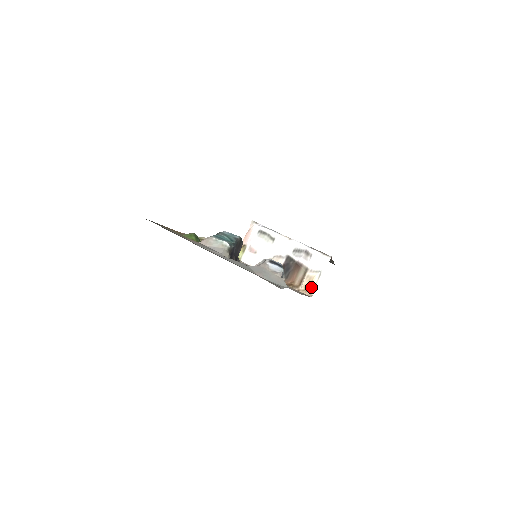
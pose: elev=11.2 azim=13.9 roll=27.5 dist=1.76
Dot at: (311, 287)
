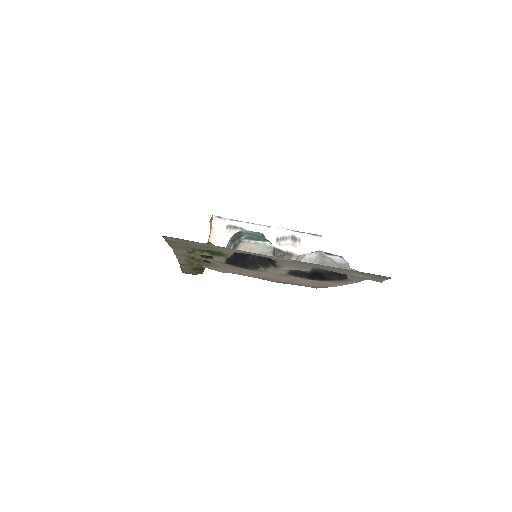
Dot at: occluded
